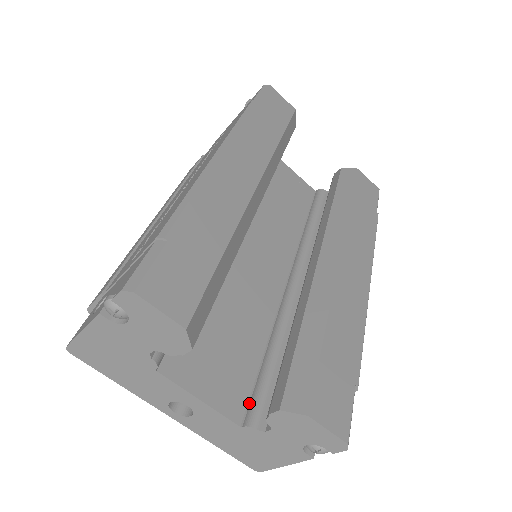
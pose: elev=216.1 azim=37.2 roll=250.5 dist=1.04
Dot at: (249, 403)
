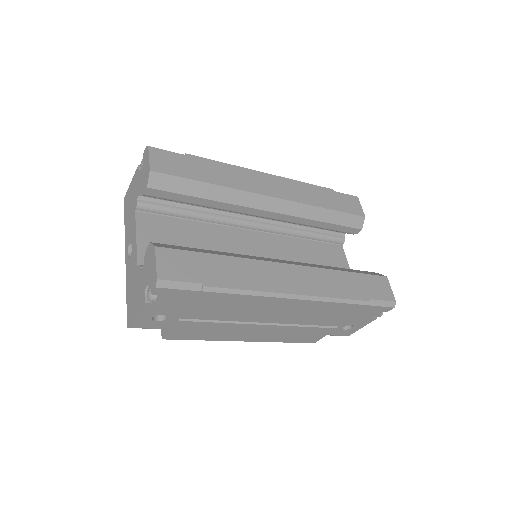
Dot at: occluded
